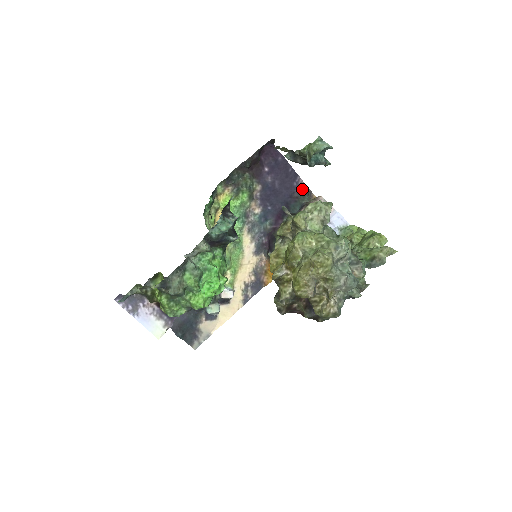
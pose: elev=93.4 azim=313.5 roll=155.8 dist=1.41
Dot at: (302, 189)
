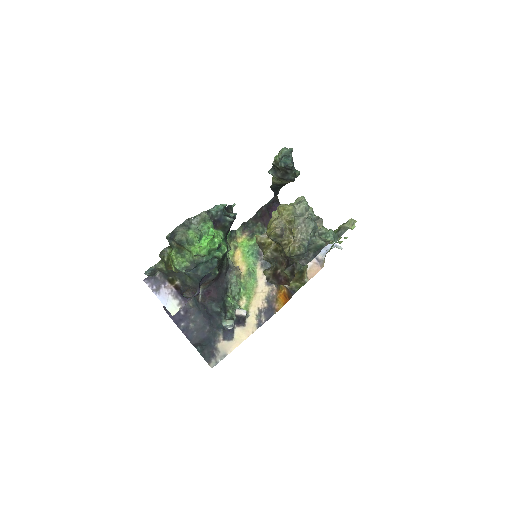
Dot at: occluded
